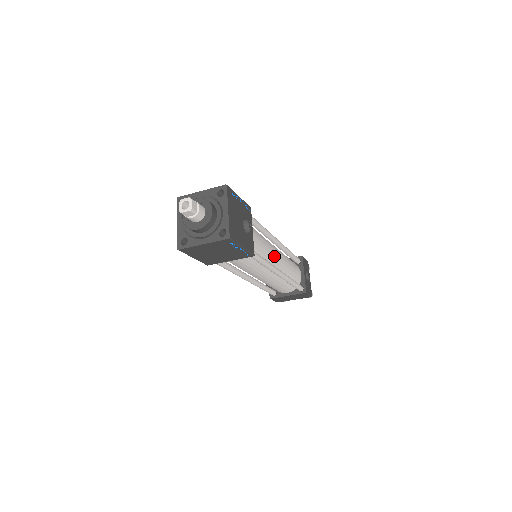
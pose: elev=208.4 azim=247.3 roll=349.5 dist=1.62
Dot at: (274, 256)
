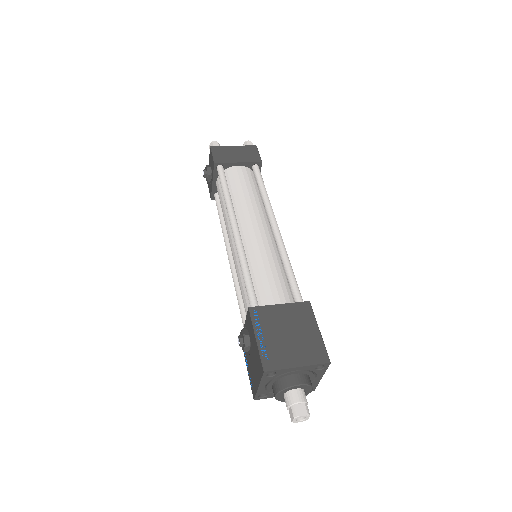
Dot at: occluded
